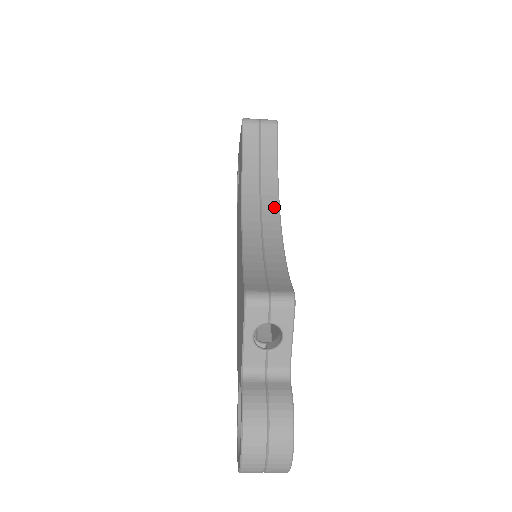
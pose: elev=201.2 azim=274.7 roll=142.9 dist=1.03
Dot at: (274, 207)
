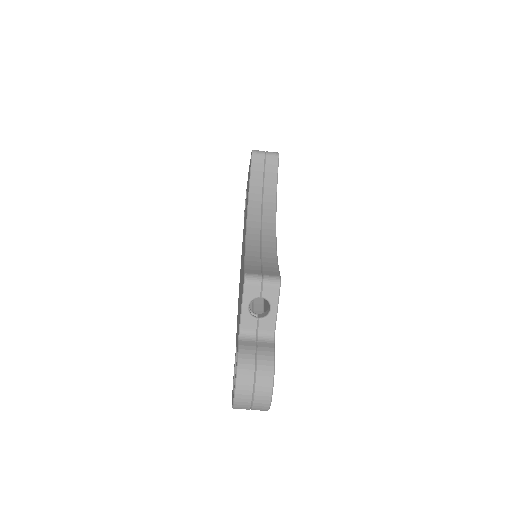
Dot at: (272, 218)
